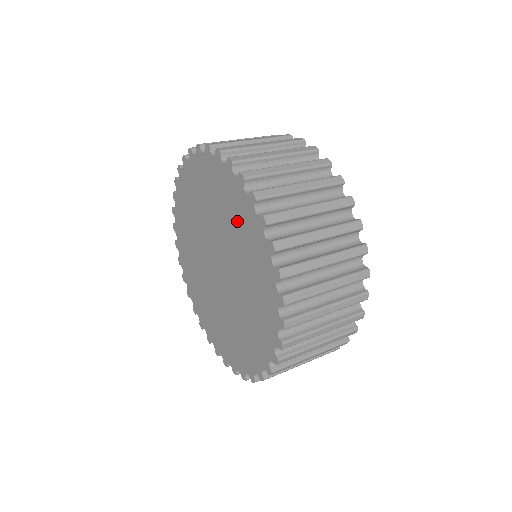
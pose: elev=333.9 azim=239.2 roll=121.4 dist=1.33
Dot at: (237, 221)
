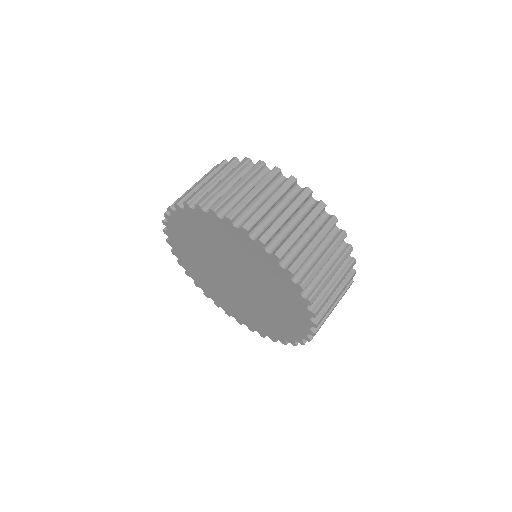
Dot at: (274, 283)
